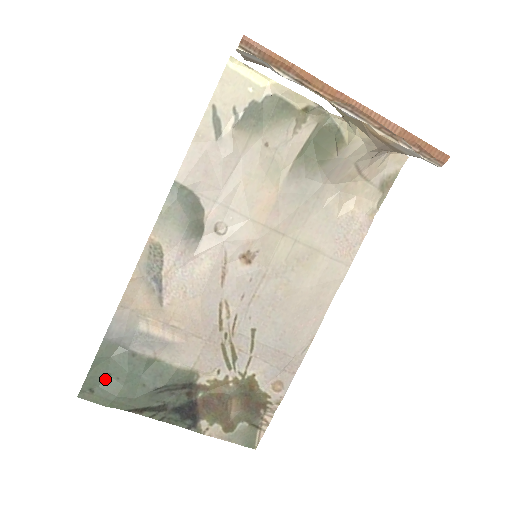
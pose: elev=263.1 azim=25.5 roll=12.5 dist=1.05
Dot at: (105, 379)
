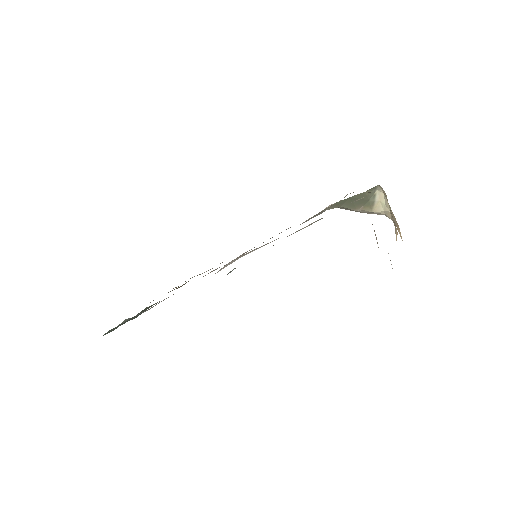
Dot at: (107, 332)
